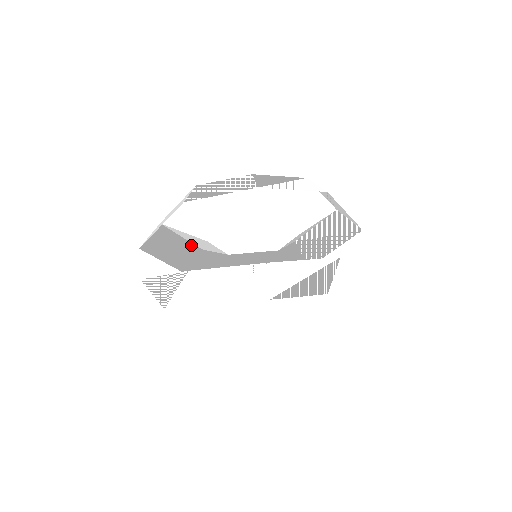
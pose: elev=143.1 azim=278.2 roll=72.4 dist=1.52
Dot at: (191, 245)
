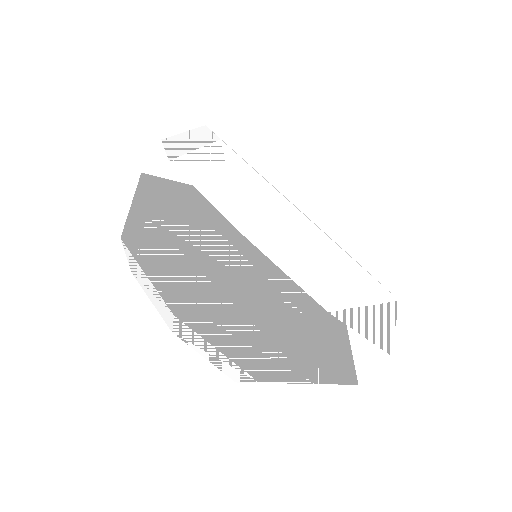
Dot at: occluded
